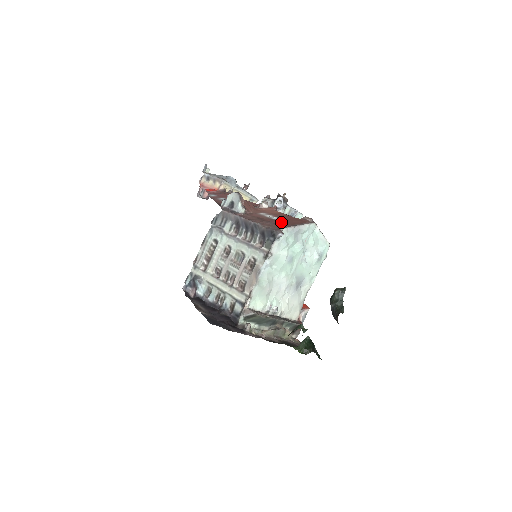
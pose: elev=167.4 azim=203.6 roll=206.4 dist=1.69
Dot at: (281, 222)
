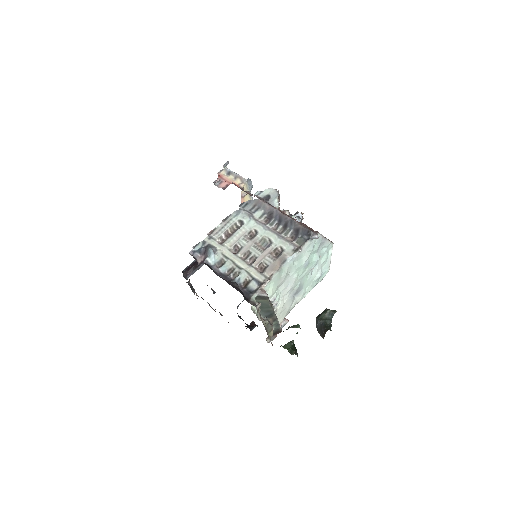
Dot at: occluded
